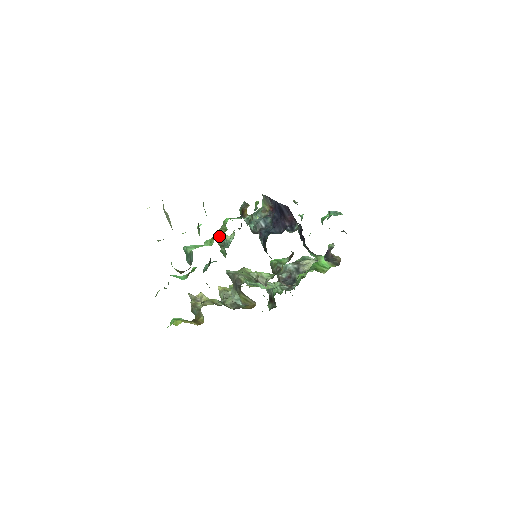
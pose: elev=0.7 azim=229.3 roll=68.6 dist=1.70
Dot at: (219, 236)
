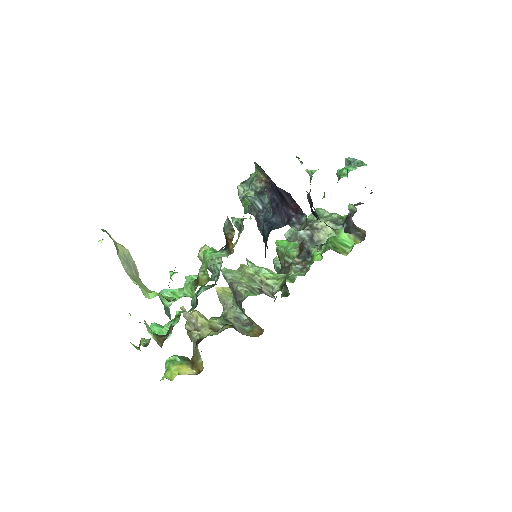
Dot at: occluded
